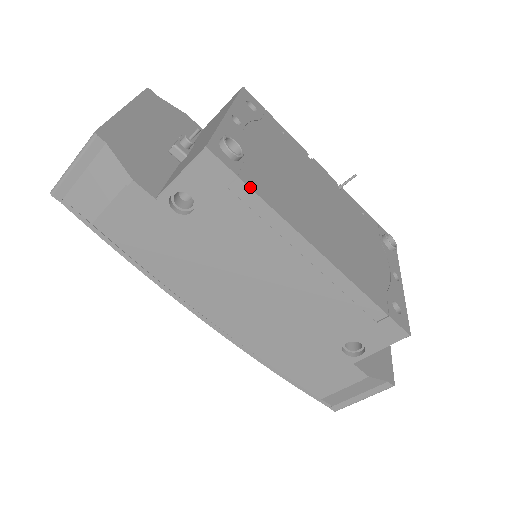
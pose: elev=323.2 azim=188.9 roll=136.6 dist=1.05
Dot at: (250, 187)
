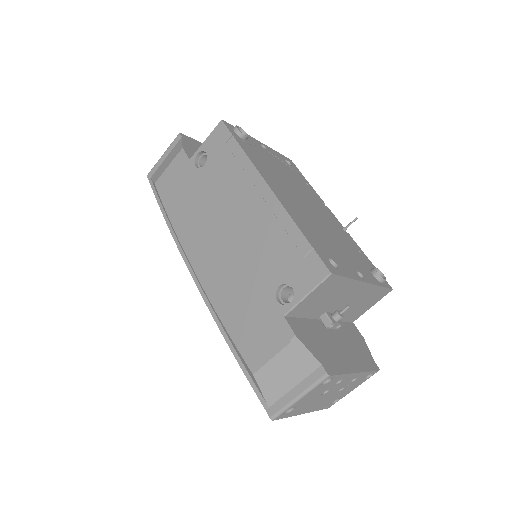
Dot at: (238, 142)
